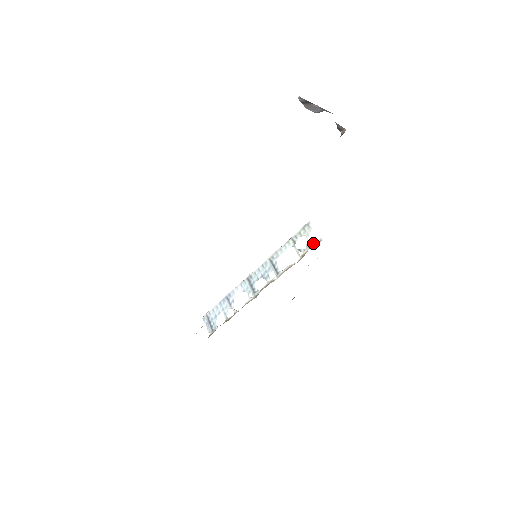
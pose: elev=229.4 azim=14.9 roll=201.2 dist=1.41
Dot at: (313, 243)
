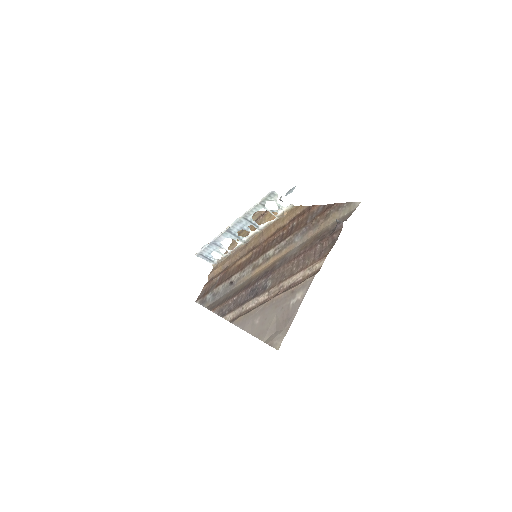
Dot at: (285, 208)
